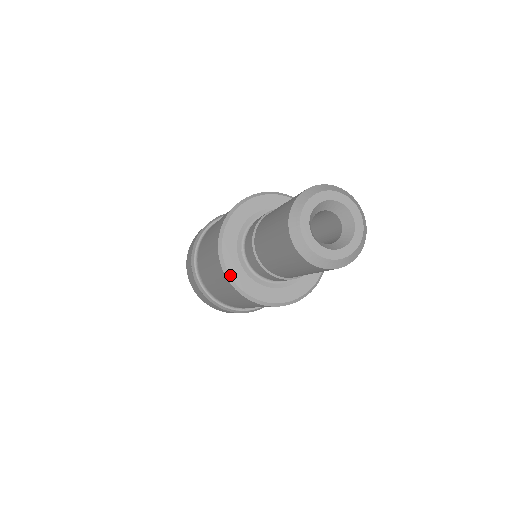
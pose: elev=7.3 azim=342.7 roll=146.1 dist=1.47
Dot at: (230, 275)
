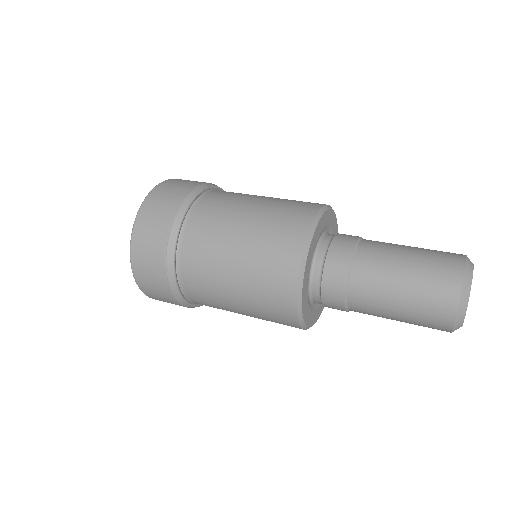
Dot at: occluded
